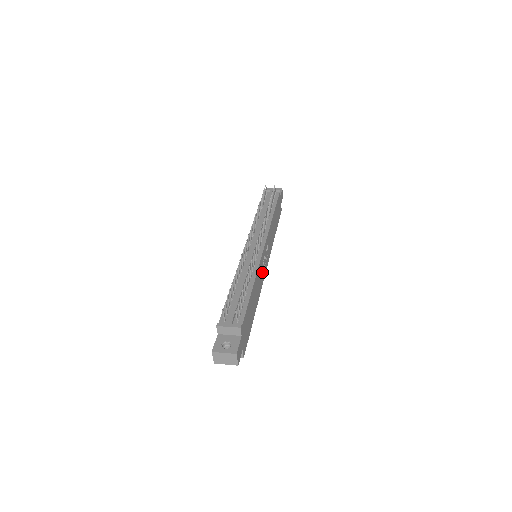
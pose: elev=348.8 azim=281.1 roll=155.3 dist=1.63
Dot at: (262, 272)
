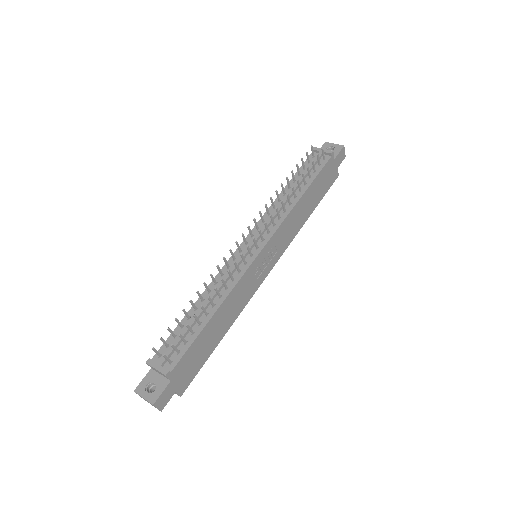
Dot at: (252, 282)
